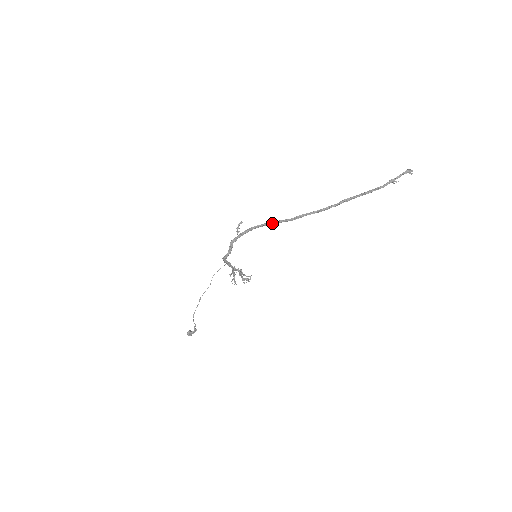
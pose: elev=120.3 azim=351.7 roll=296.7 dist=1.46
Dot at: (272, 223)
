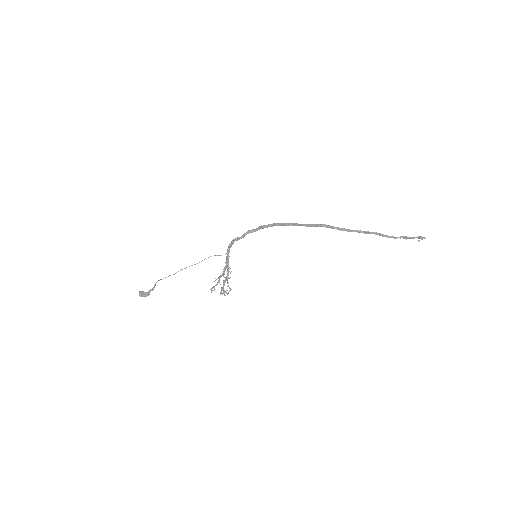
Dot at: (293, 223)
